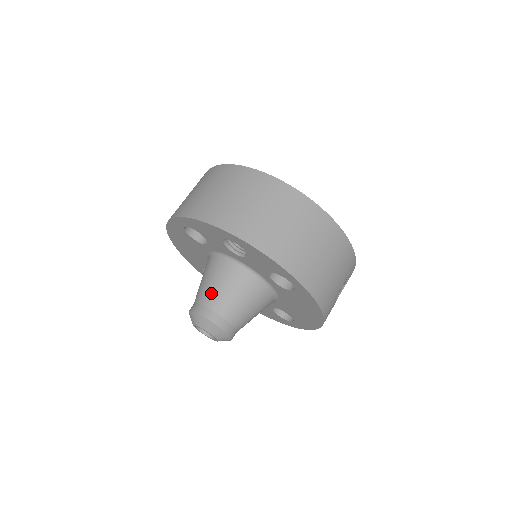
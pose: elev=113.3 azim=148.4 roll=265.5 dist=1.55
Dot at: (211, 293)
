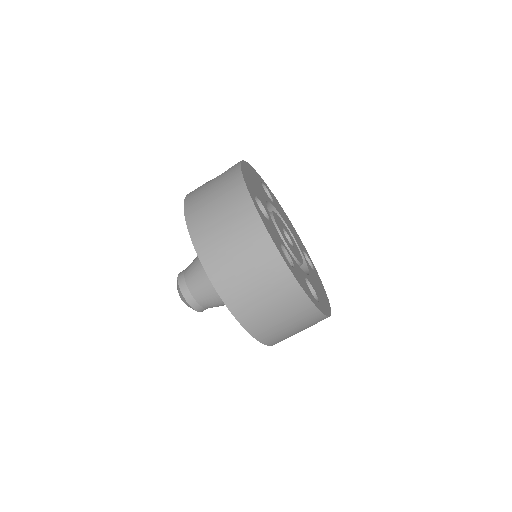
Dot at: (198, 286)
